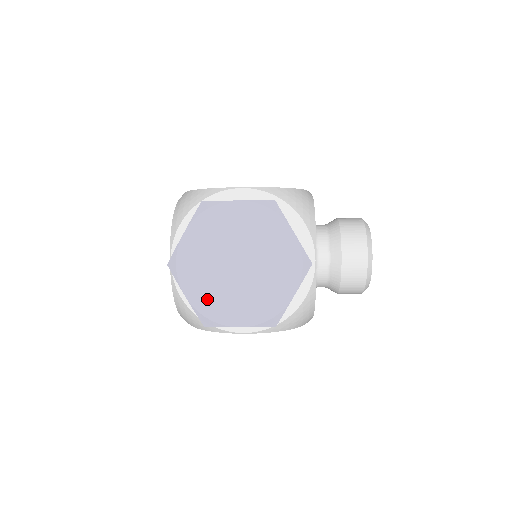
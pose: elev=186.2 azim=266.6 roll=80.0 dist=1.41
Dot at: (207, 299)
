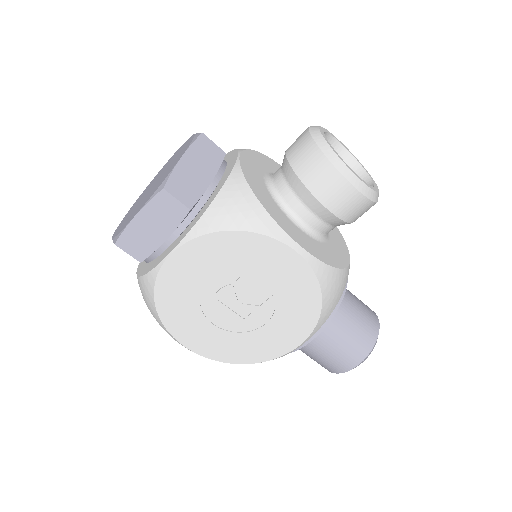
Dot at: (124, 224)
